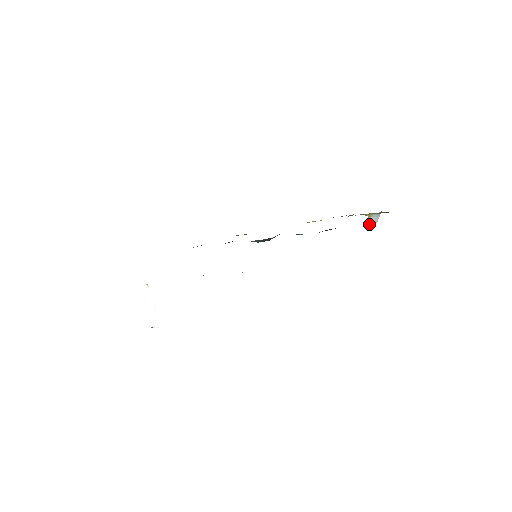
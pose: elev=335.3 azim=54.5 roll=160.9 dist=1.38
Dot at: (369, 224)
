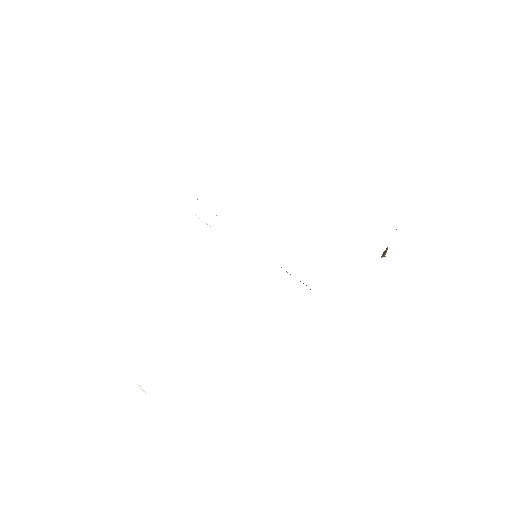
Dot at: (382, 255)
